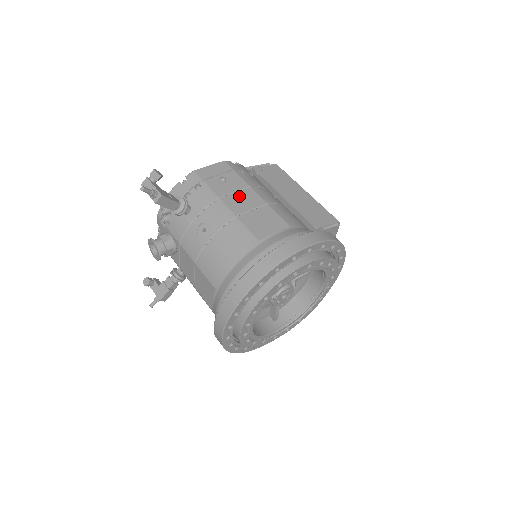
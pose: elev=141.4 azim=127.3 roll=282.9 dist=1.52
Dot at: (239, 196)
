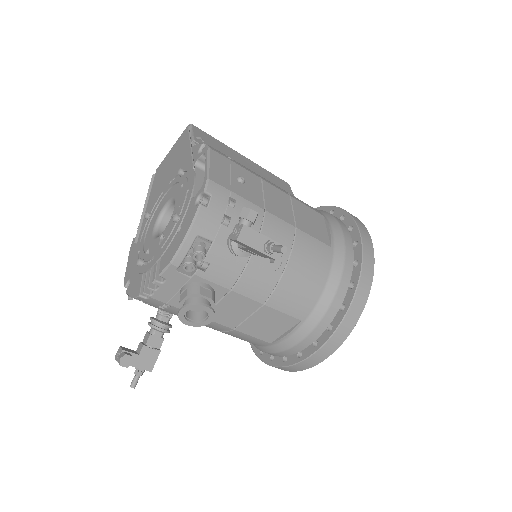
Dot at: (271, 198)
